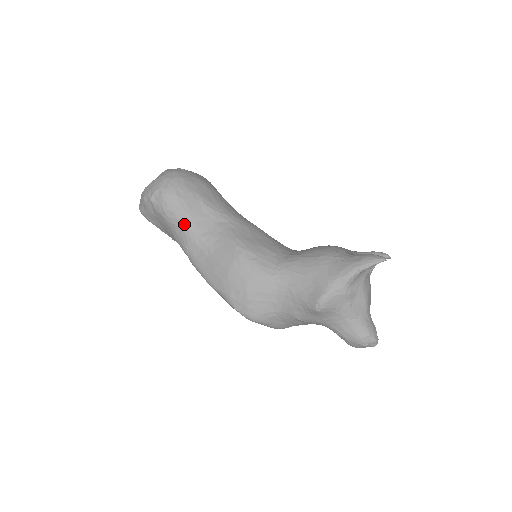
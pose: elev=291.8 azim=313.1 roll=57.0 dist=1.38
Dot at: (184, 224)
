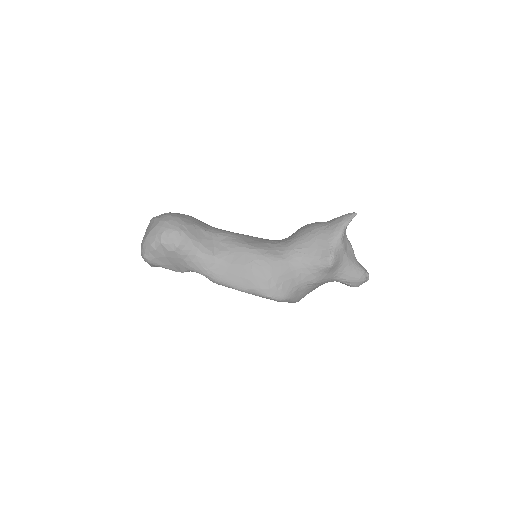
Dot at: (197, 251)
